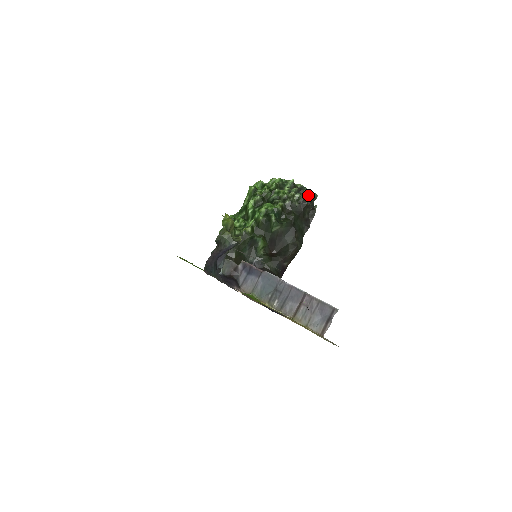
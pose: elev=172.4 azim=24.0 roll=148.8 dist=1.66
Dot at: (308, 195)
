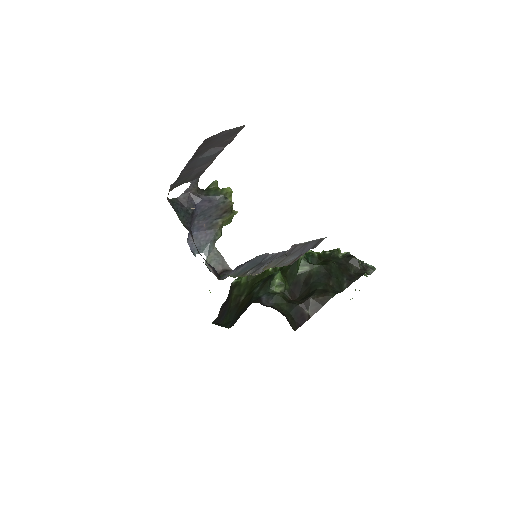
Dot at: (362, 263)
